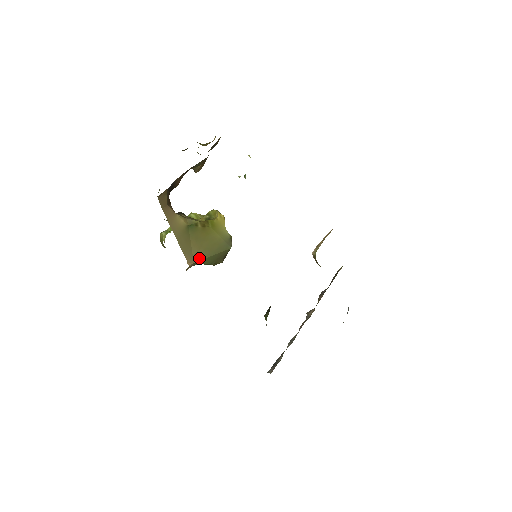
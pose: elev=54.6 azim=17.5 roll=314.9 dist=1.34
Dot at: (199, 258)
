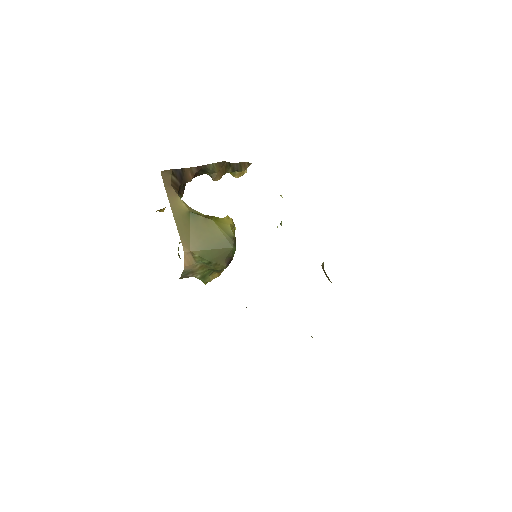
Dot at: (197, 248)
